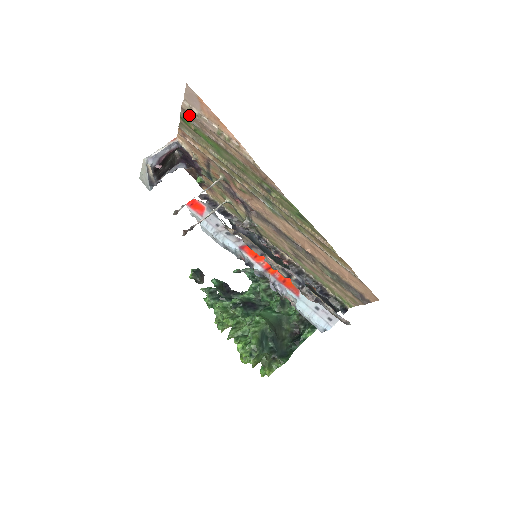
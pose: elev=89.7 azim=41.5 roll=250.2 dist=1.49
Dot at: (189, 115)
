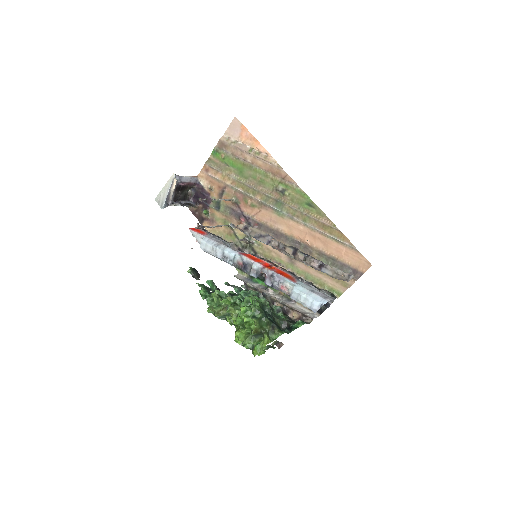
Dot at: (224, 145)
